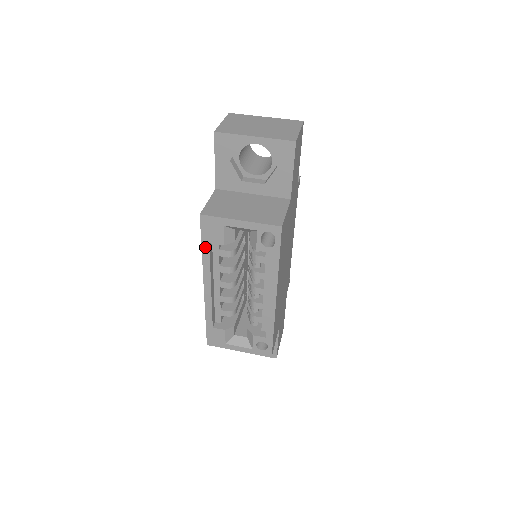
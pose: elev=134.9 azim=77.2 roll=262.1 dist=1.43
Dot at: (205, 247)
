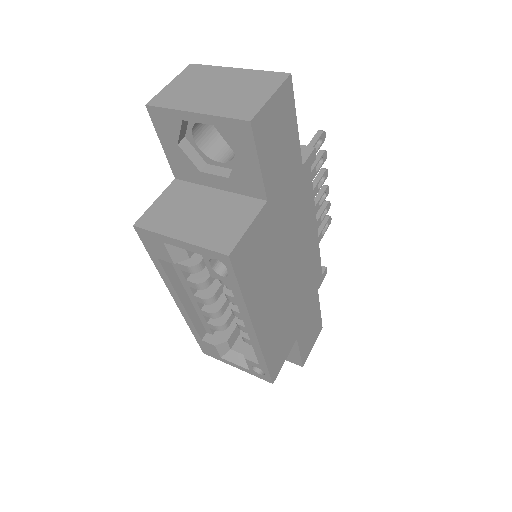
Dot at: (156, 262)
